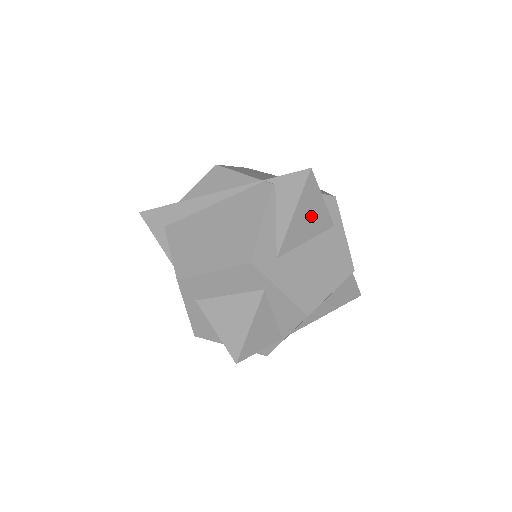
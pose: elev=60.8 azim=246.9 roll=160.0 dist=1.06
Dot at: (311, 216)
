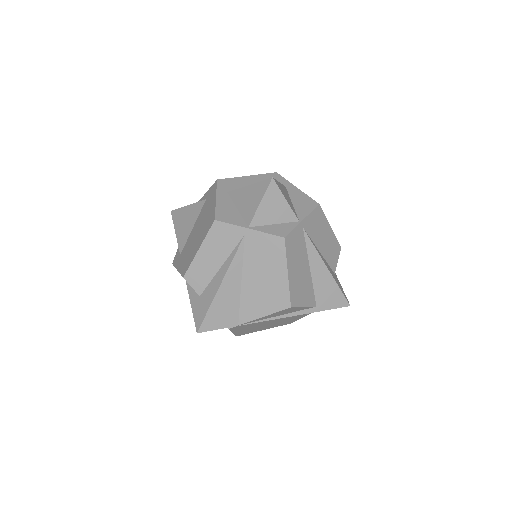
Dot at: occluded
